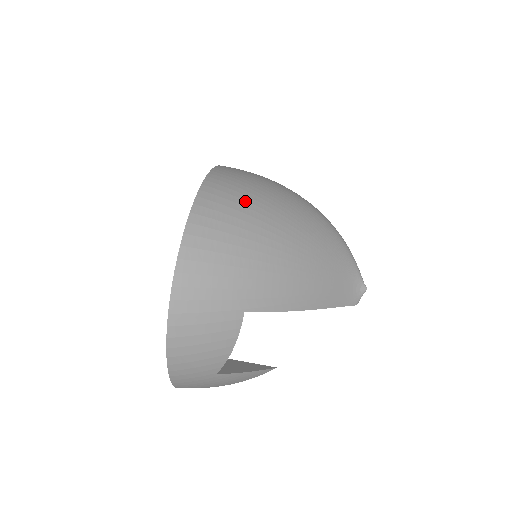
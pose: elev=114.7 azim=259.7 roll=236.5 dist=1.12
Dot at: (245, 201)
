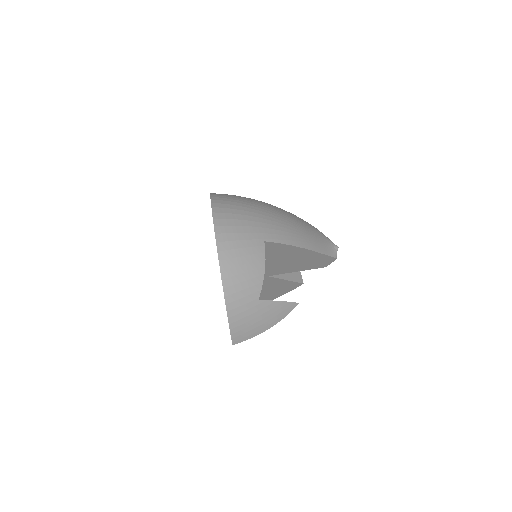
Dot at: occluded
